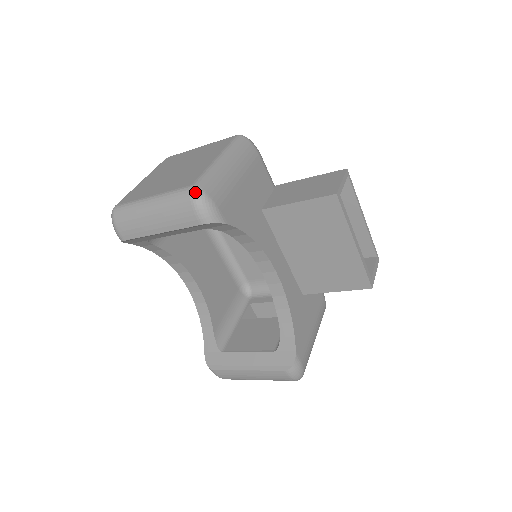
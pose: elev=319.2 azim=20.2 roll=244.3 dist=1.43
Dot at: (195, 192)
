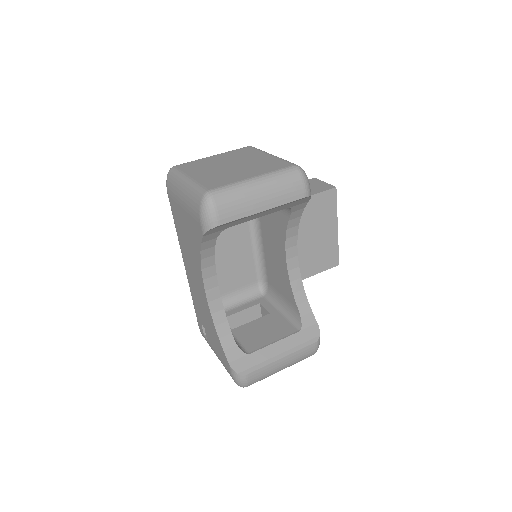
Dot at: (302, 169)
